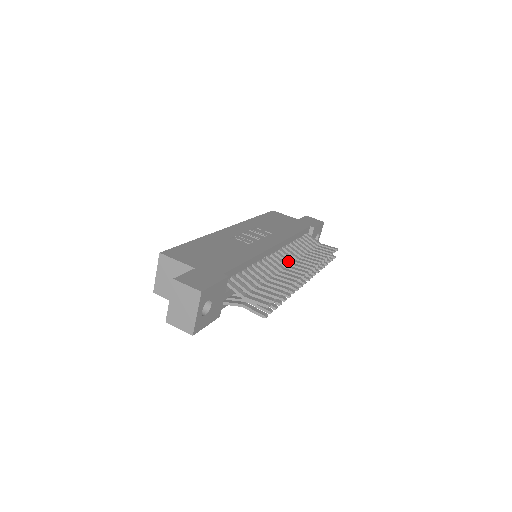
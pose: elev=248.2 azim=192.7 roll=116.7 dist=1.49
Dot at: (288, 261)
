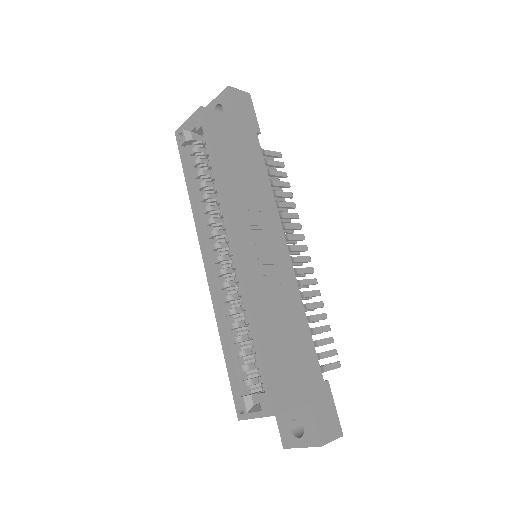
Dot at: (289, 249)
